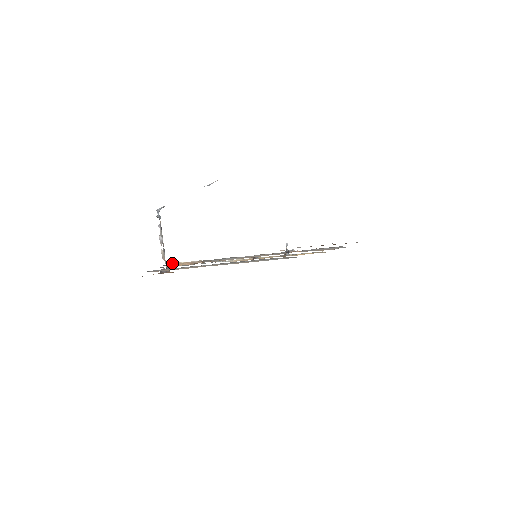
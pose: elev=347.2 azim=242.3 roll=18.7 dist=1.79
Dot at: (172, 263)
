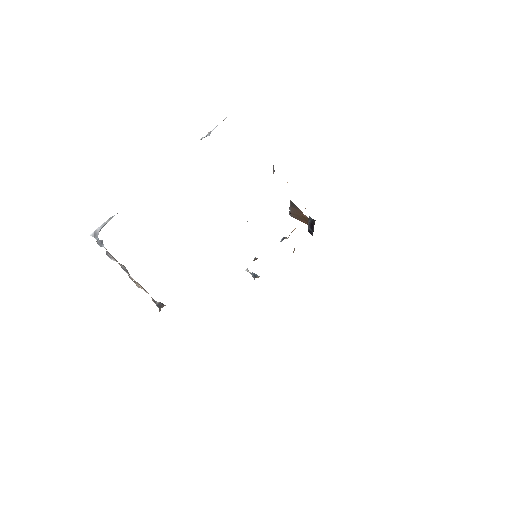
Dot at: occluded
